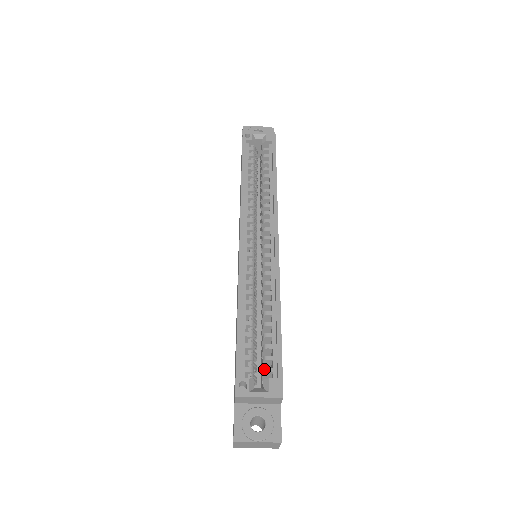
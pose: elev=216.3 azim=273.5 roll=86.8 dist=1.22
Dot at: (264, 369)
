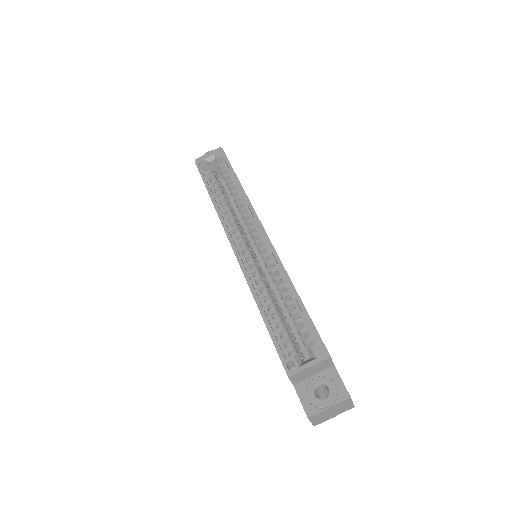
Dot at: (303, 342)
